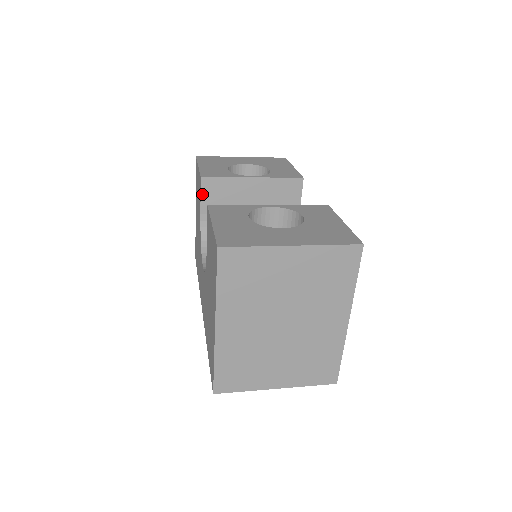
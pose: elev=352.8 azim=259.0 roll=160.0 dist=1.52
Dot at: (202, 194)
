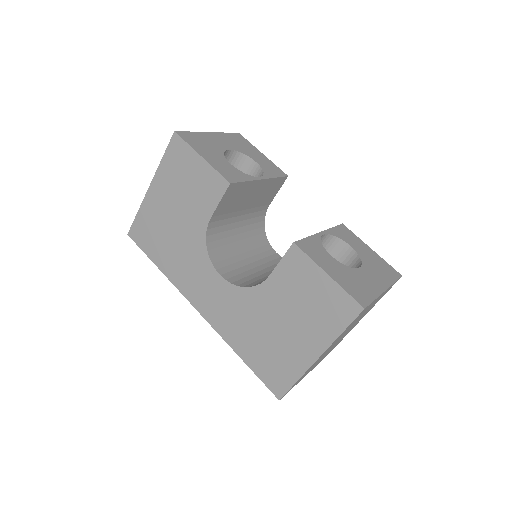
Dot at: (222, 199)
